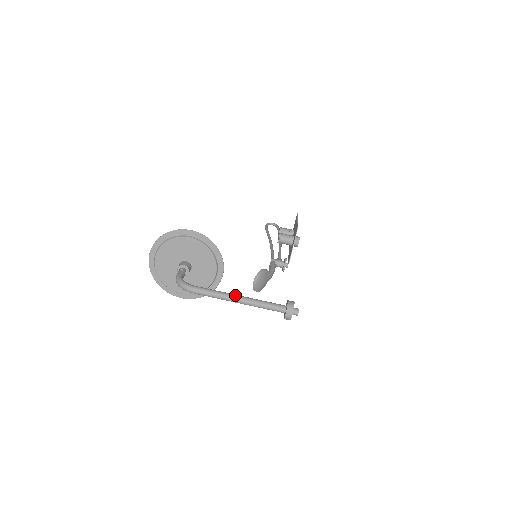
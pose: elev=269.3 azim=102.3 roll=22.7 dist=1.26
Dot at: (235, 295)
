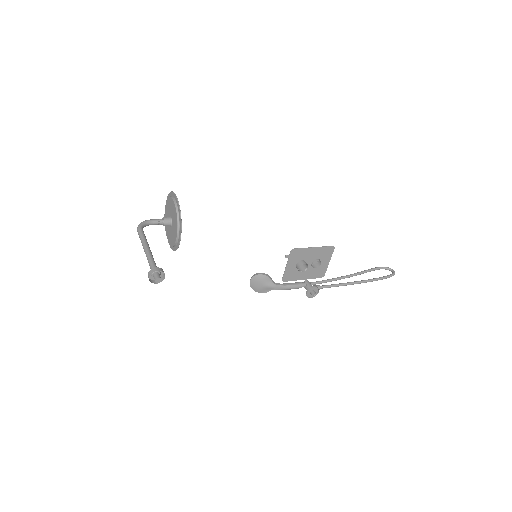
Dot at: (146, 246)
